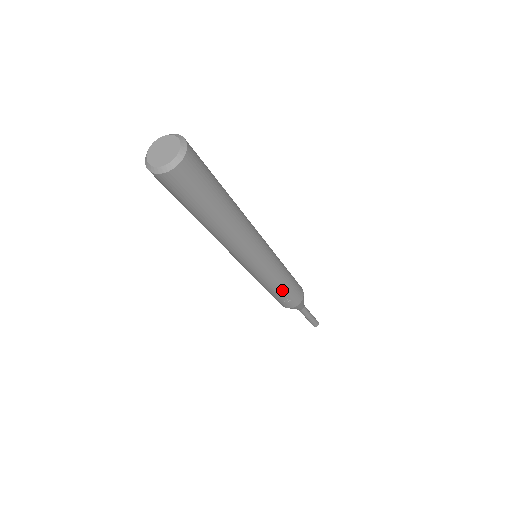
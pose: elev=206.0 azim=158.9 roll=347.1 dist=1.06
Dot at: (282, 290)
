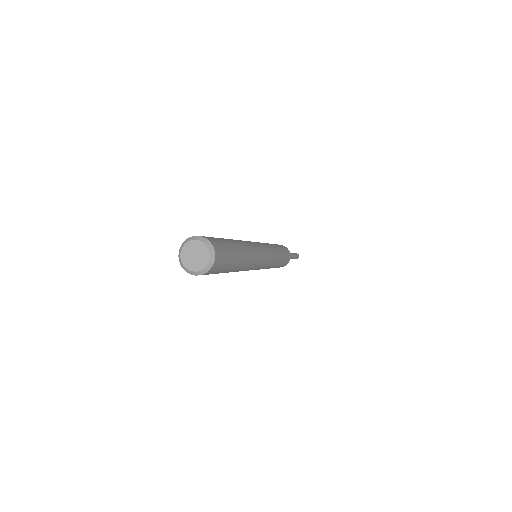
Dot at: occluded
